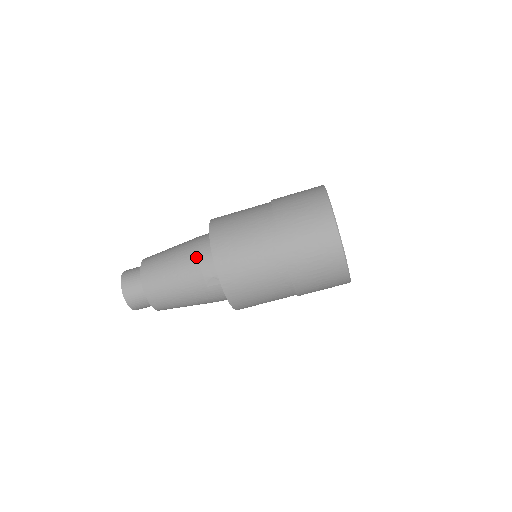
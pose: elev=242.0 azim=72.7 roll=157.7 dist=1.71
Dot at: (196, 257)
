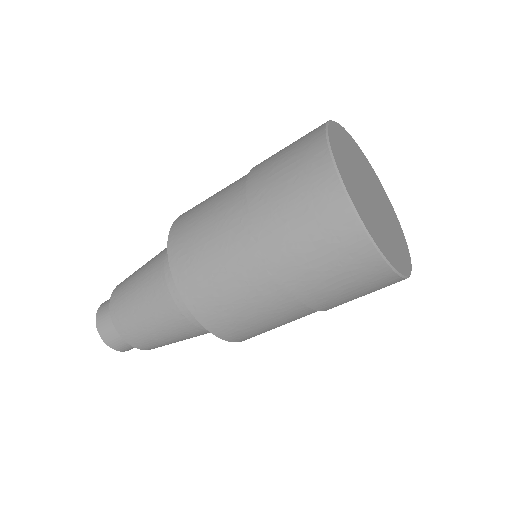
Dot at: (191, 325)
